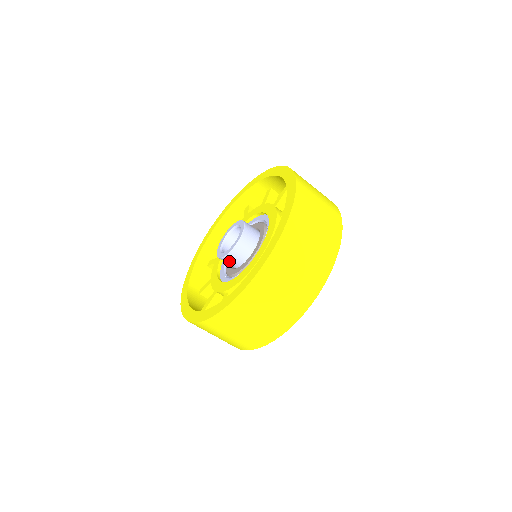
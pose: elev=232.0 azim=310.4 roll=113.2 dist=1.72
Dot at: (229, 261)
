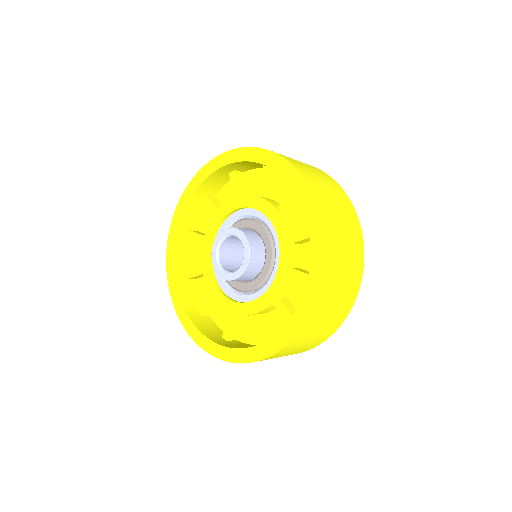
Dot at: occluded
